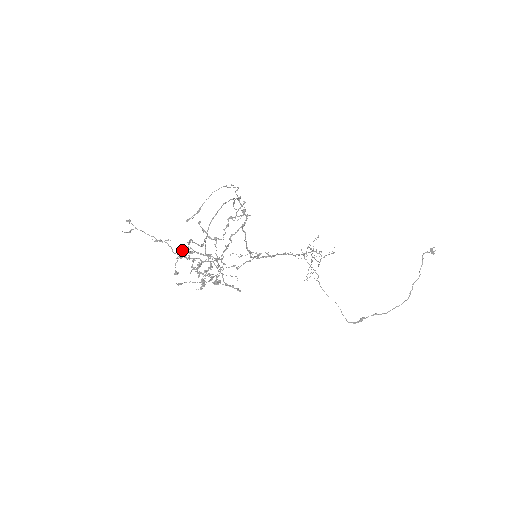
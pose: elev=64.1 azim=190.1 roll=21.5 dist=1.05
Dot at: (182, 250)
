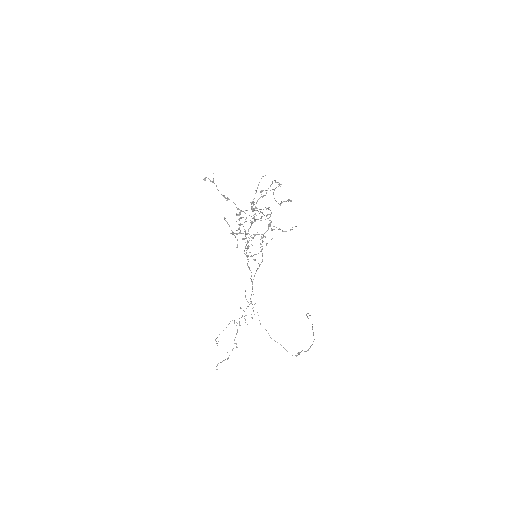
Dot at: (236, 213)
